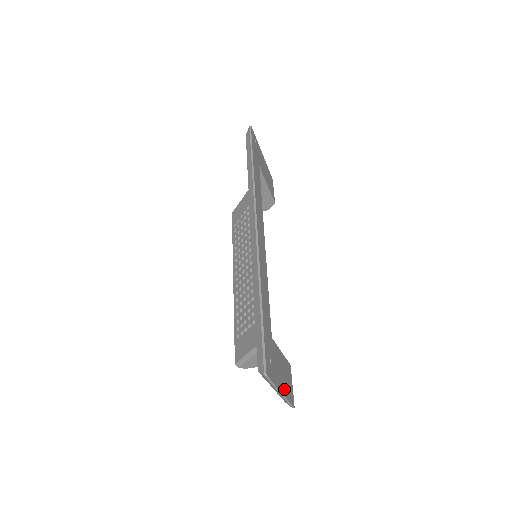
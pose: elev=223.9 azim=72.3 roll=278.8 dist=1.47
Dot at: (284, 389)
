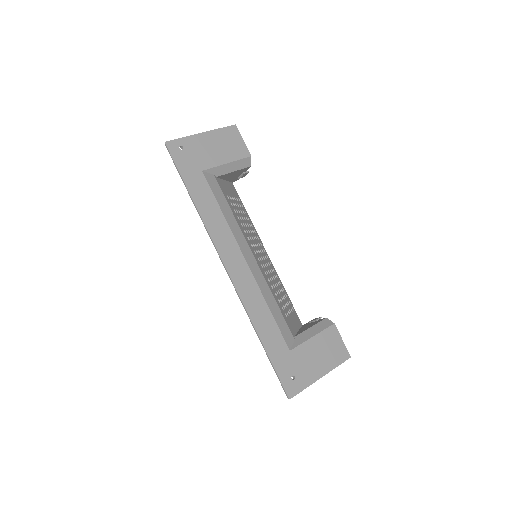
Dot at: (326, 367)
